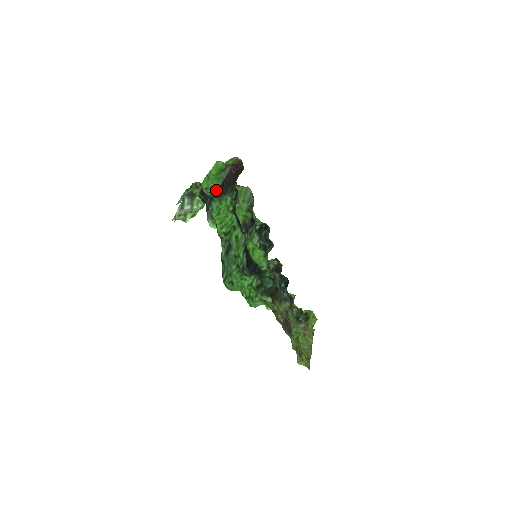
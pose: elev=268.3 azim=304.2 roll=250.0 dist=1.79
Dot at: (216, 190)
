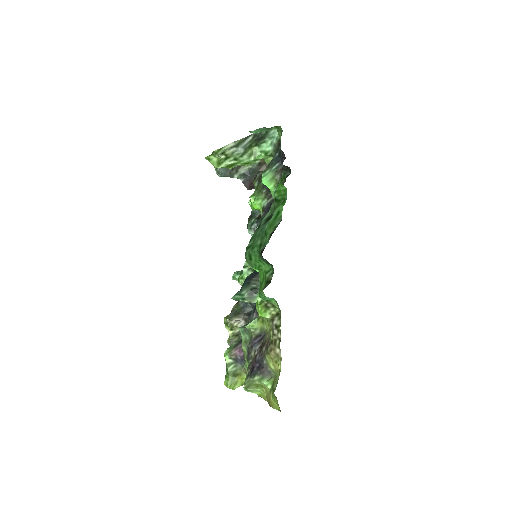
Dot at: (264, 160)
